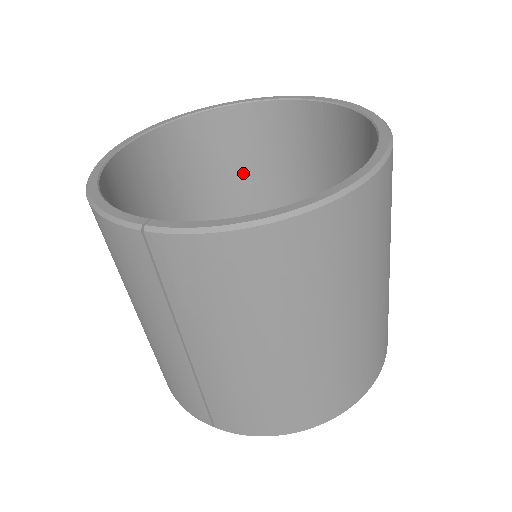
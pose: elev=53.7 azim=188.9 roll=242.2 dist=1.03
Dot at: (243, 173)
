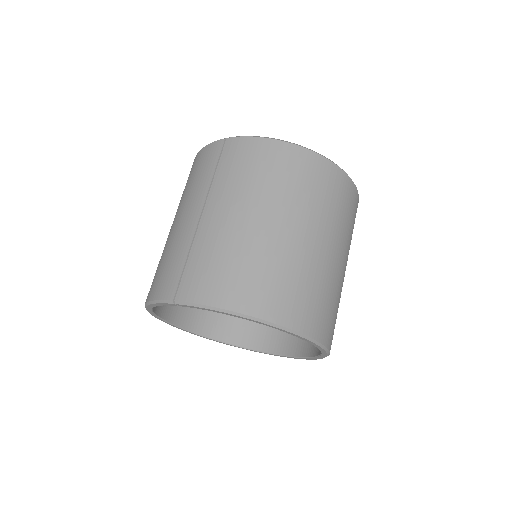
Dot at: occluded
